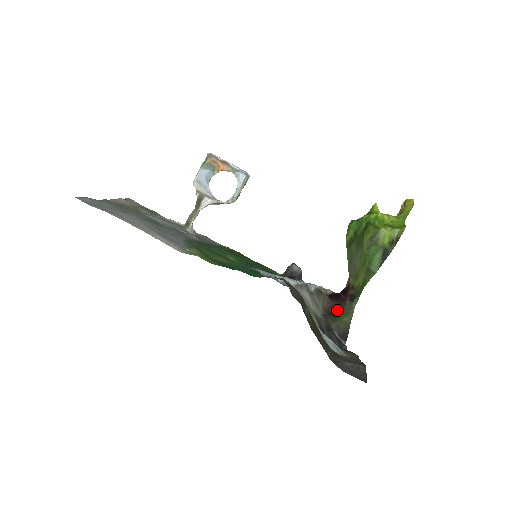
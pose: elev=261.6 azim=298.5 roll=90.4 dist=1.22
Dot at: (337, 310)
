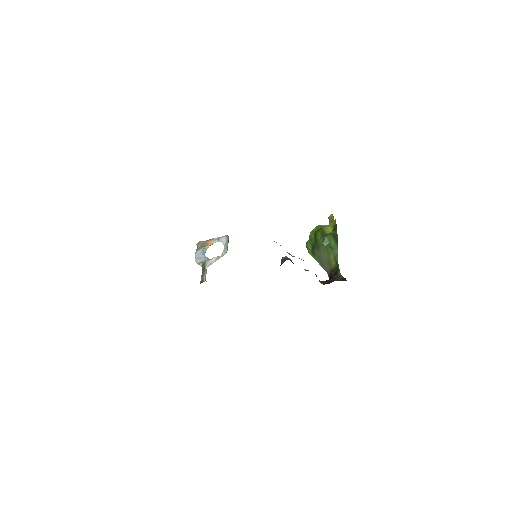
Dot at: (331, 281)
